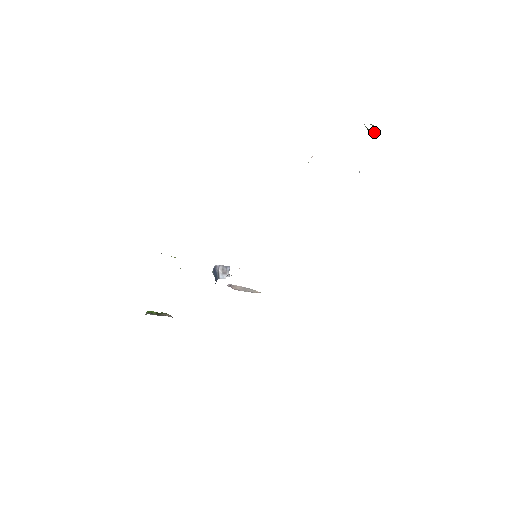
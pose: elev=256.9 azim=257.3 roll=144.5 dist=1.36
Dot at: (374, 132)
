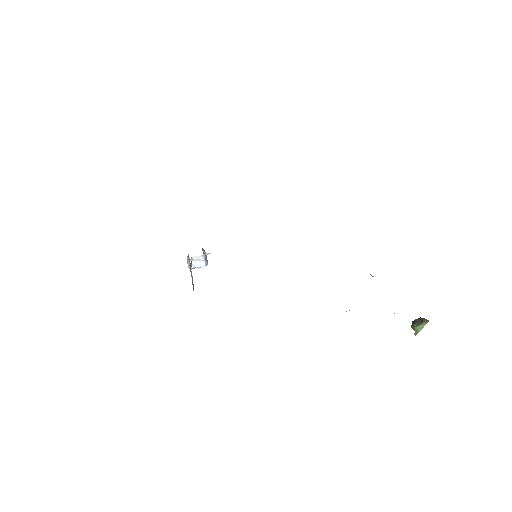
Dot at: (422, 319)
